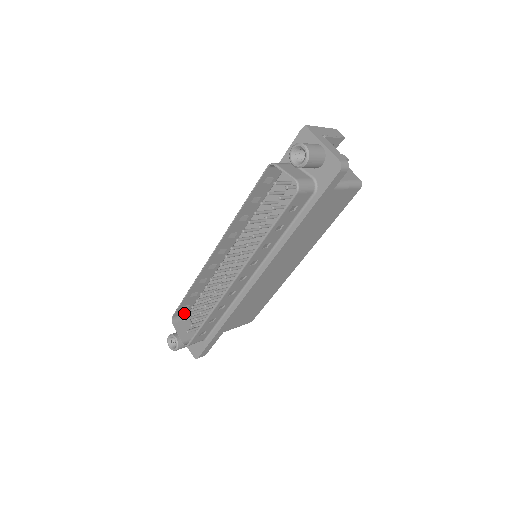
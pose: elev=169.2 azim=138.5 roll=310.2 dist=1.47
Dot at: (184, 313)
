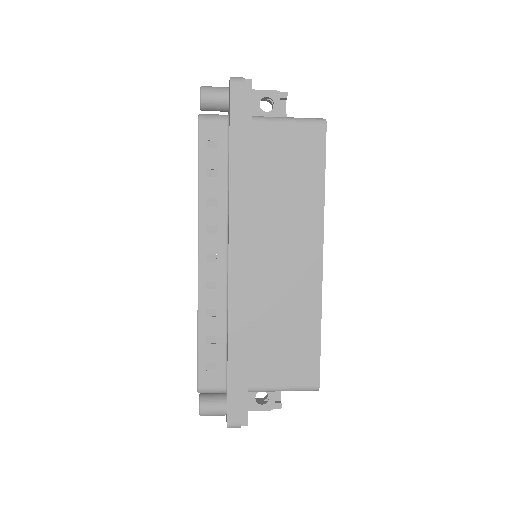
Dot at: occluded
